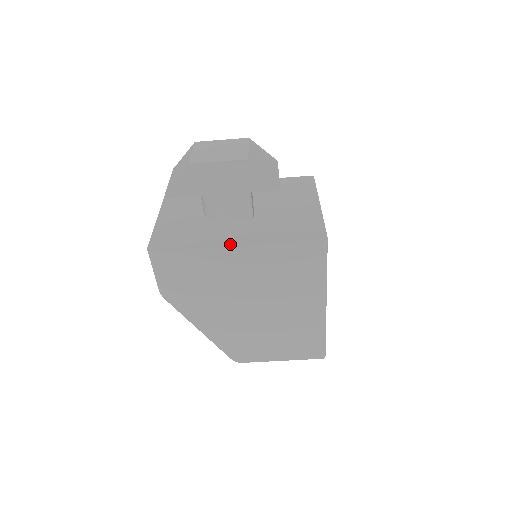
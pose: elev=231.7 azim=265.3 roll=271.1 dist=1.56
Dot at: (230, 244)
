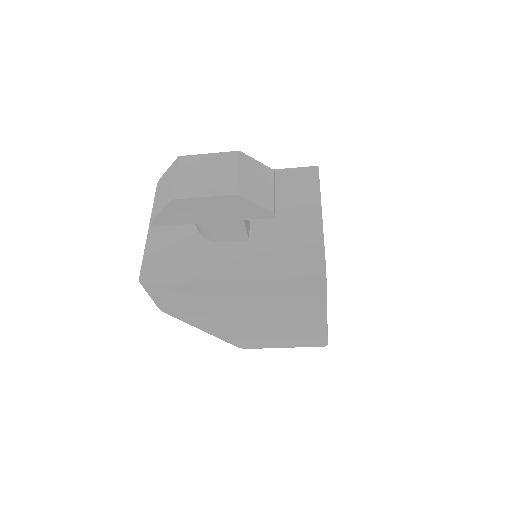
Dot at: (223, 277)
